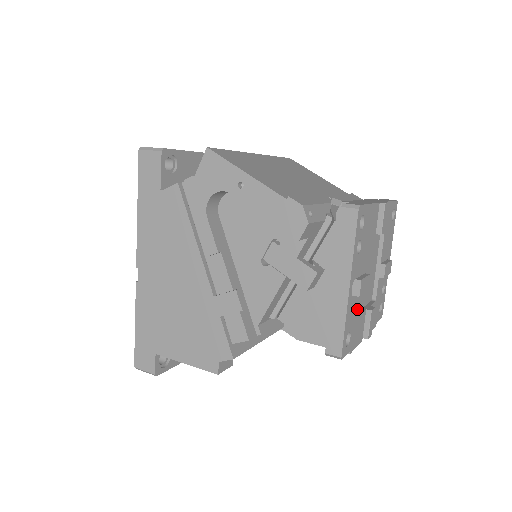
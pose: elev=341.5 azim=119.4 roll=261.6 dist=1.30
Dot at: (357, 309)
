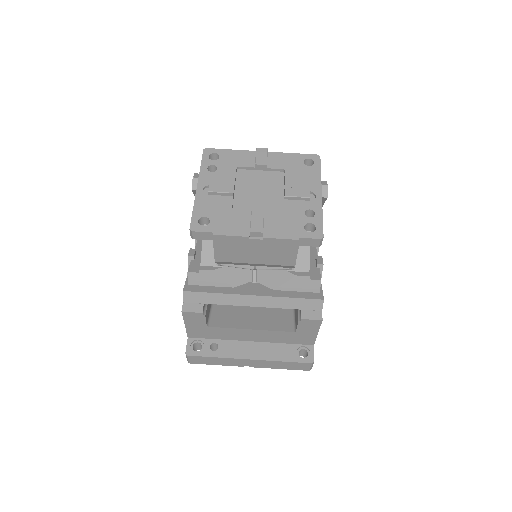
Dot at: (223, 207)
